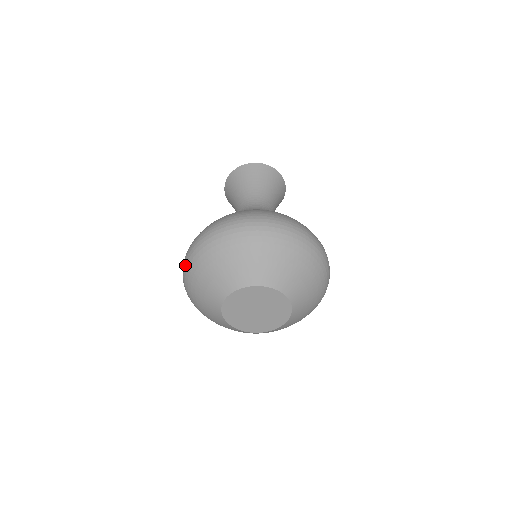
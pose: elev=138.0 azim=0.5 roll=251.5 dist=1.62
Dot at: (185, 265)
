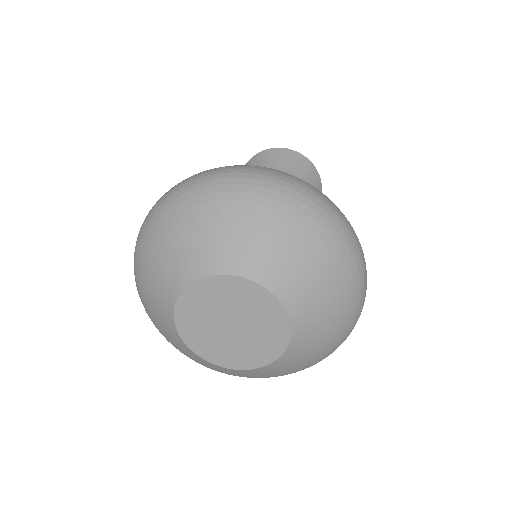
Dot at: occluded
